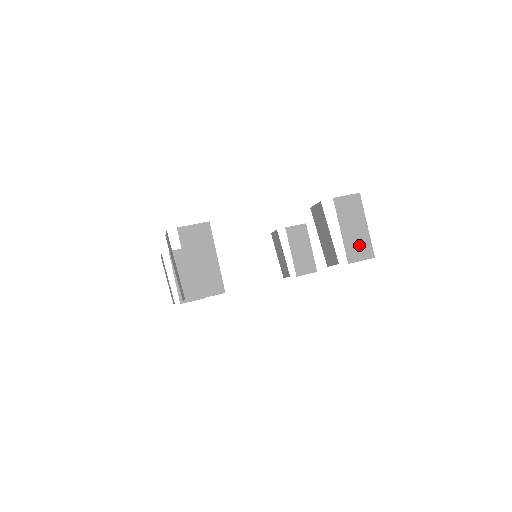
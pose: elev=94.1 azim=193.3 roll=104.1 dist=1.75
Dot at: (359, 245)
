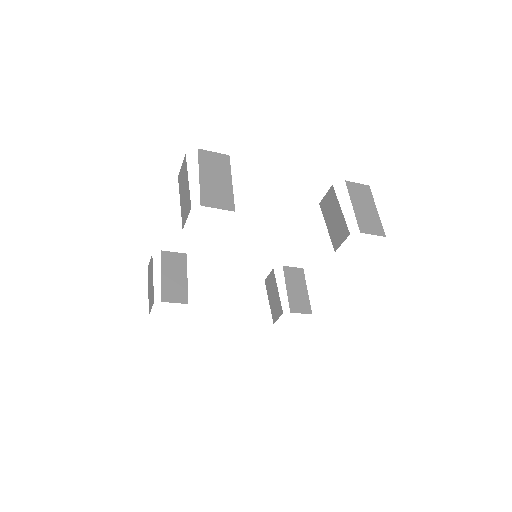
Dot at: (370, 222)
